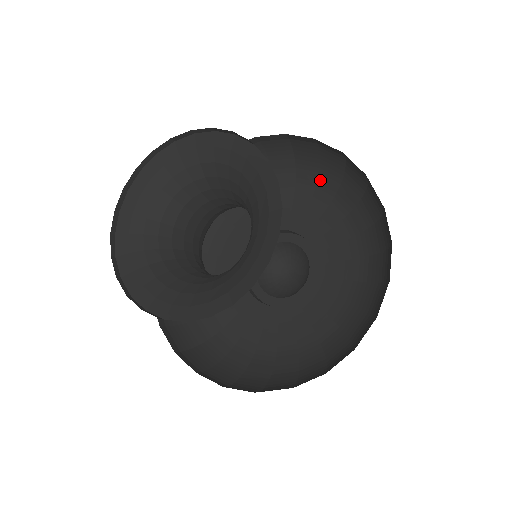
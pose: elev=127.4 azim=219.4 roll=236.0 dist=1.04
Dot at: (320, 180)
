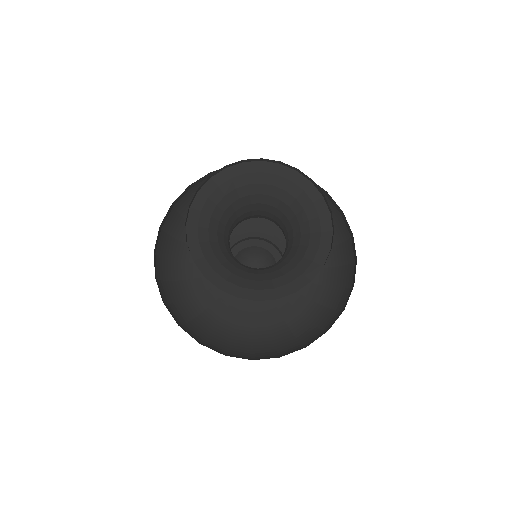
Dot at: occluded
